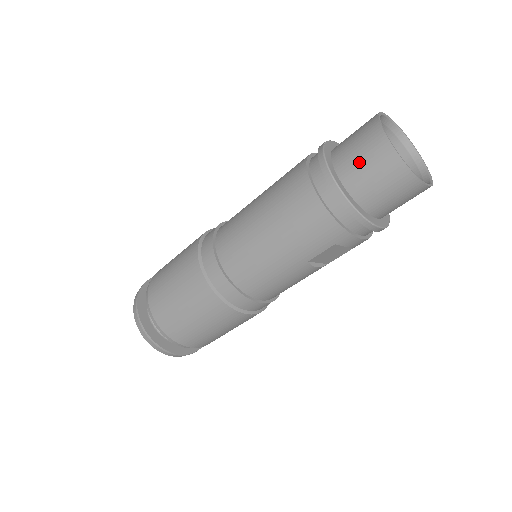
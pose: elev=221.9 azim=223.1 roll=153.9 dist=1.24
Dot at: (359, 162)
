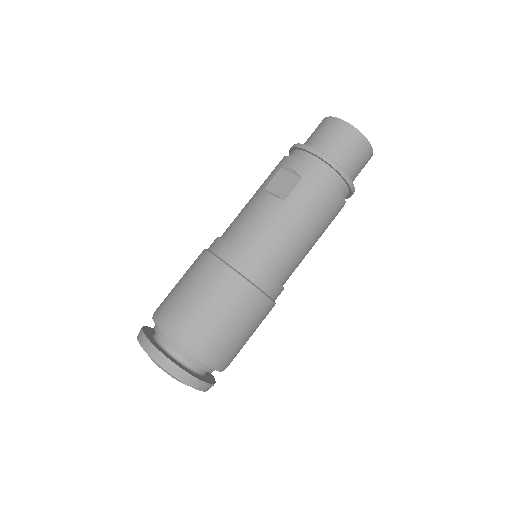
Dot at: occluded
